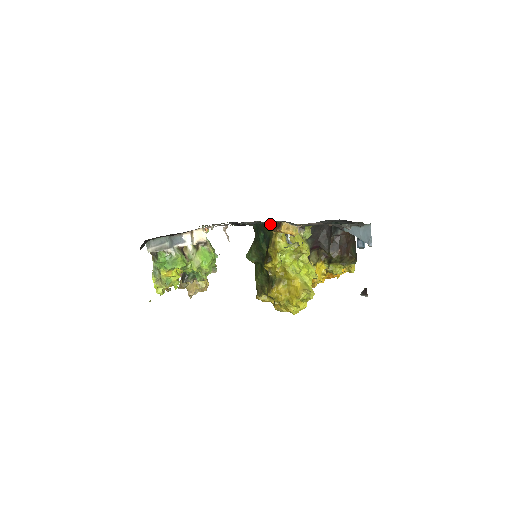
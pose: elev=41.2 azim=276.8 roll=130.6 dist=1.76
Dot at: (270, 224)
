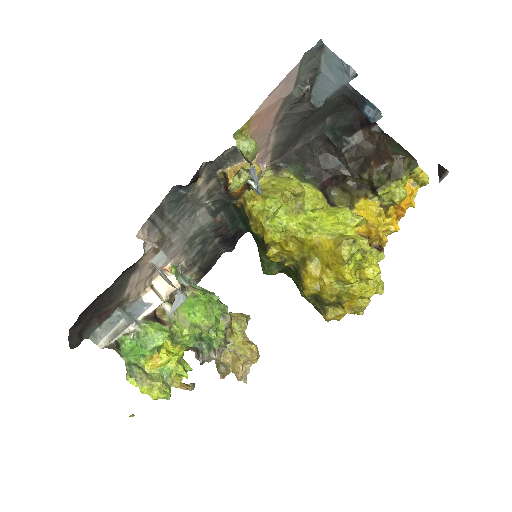
Dot at: (222, 192)
